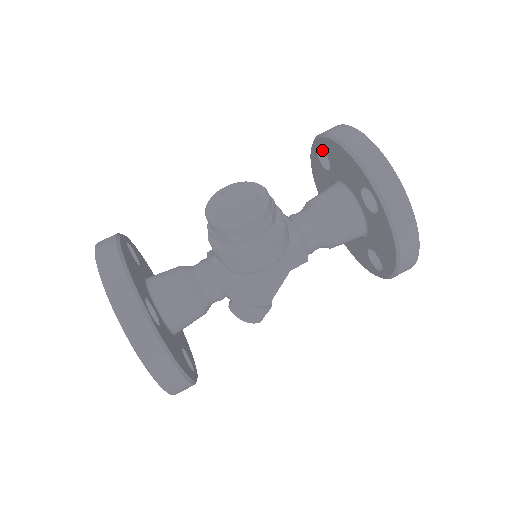
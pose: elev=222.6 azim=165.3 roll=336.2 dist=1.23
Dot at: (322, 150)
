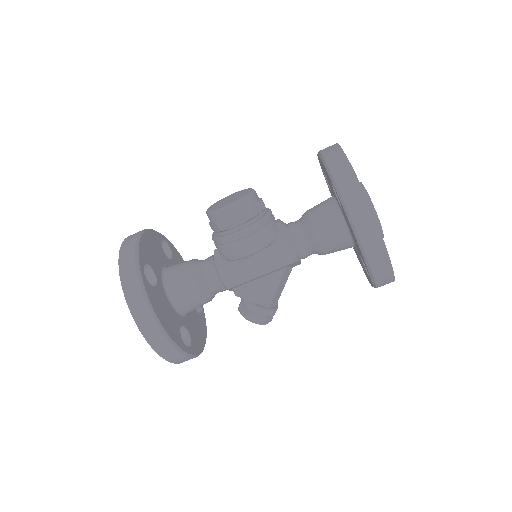
Dot at: occluded
